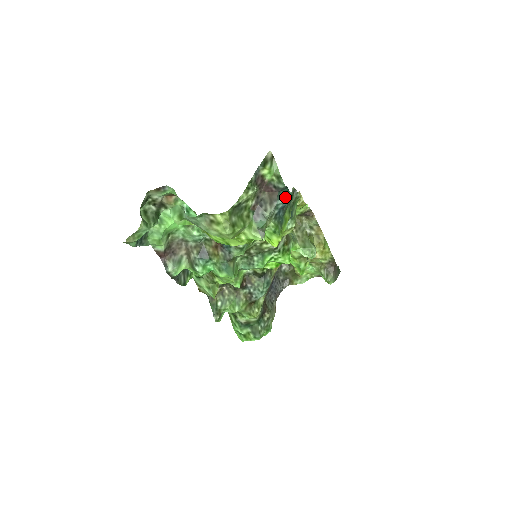
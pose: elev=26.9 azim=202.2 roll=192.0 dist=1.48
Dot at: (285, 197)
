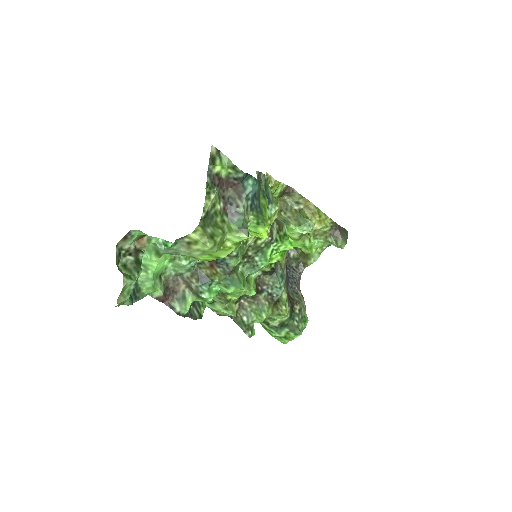
Dot at: (251, 184)
